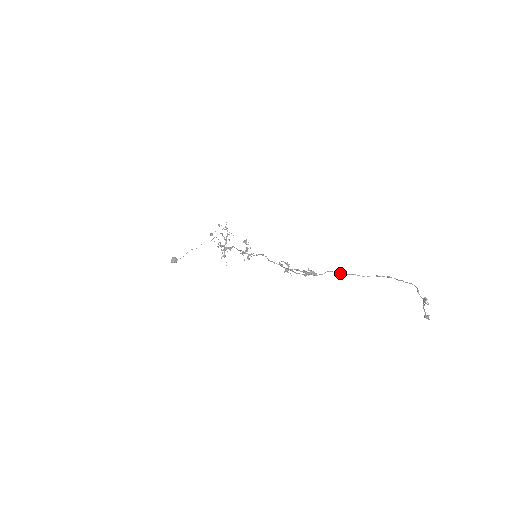
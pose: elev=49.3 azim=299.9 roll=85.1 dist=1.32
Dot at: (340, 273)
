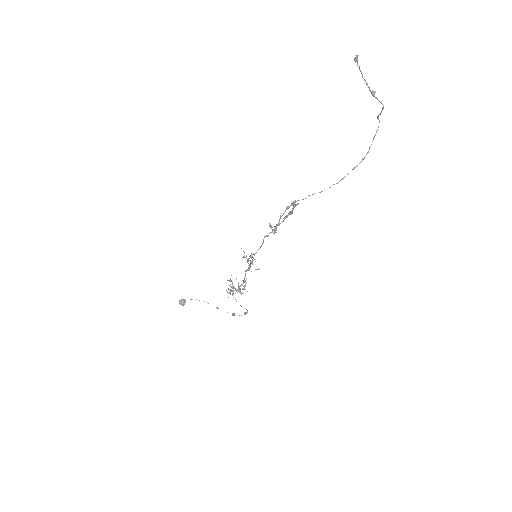
Dot at: (321, 191)
